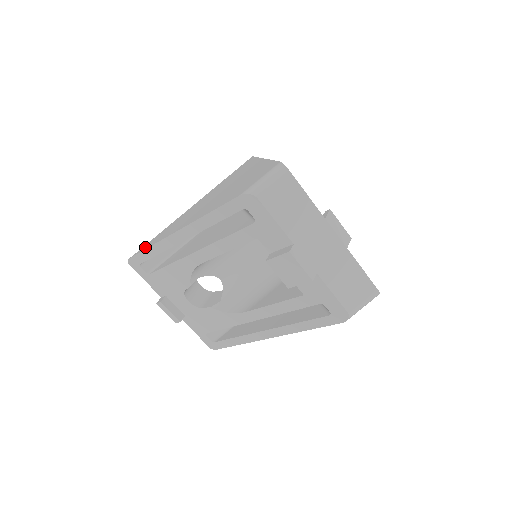
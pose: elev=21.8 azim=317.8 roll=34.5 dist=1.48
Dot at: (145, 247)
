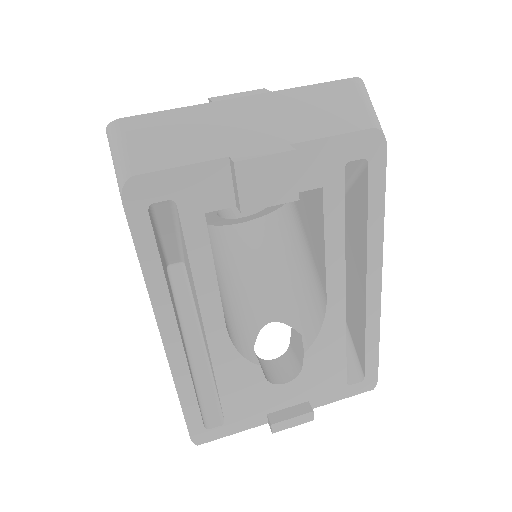
Dot at: occluded
